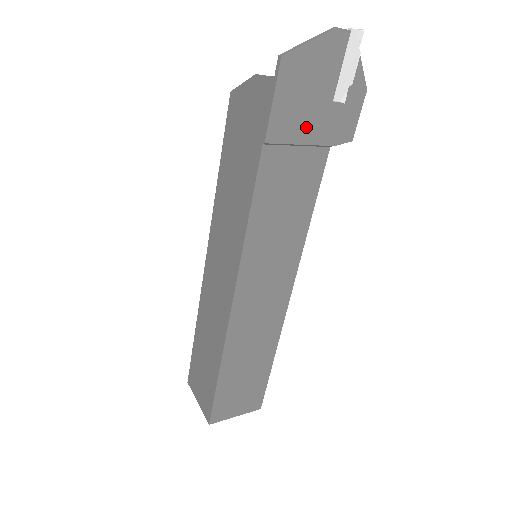
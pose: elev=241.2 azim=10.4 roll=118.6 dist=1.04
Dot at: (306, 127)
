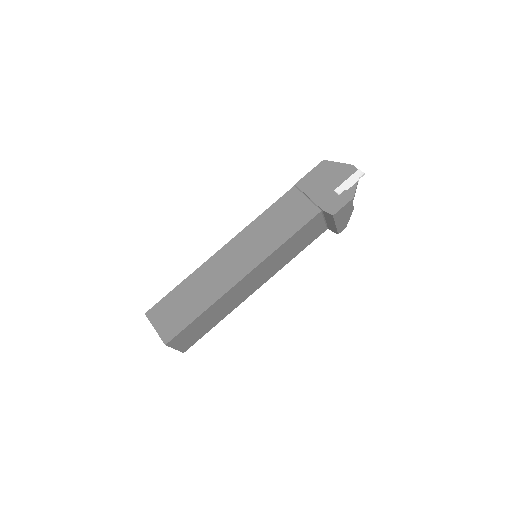
Dot at: (316, 192)
